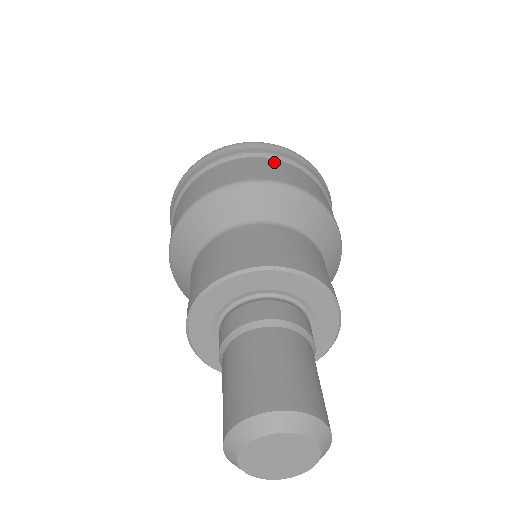
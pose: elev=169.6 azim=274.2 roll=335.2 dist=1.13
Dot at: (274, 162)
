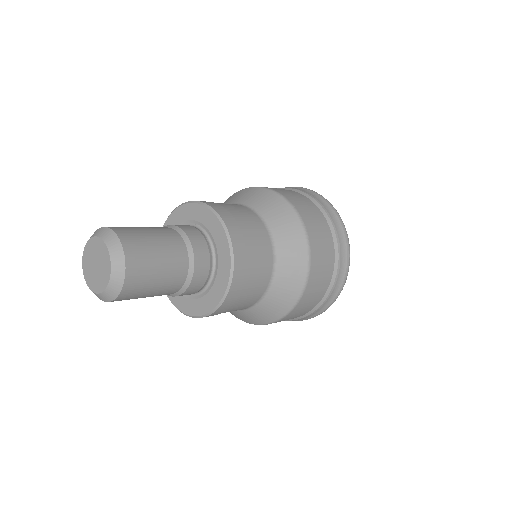
Dot at: (312, 205)
